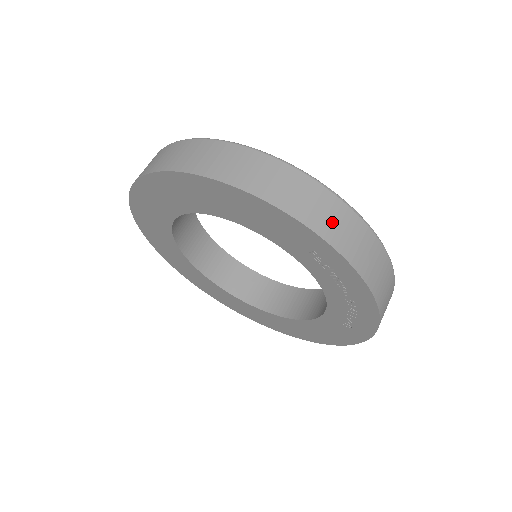
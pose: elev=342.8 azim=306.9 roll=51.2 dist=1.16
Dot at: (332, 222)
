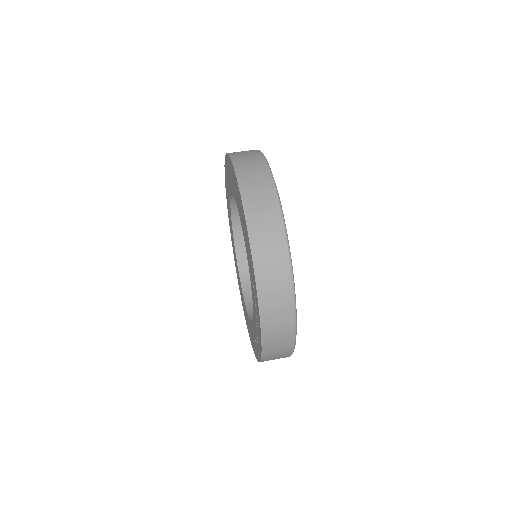
Dot at: (271, 280)
